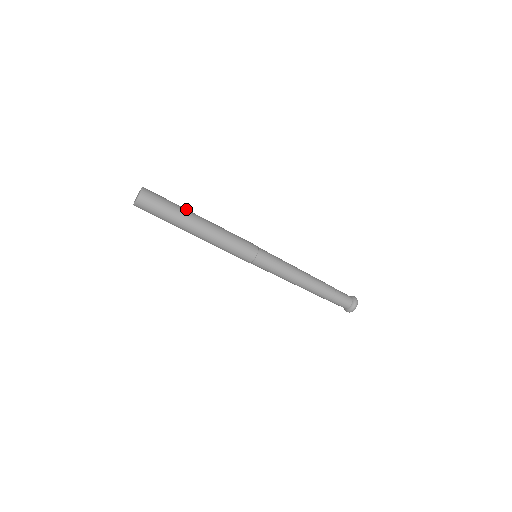
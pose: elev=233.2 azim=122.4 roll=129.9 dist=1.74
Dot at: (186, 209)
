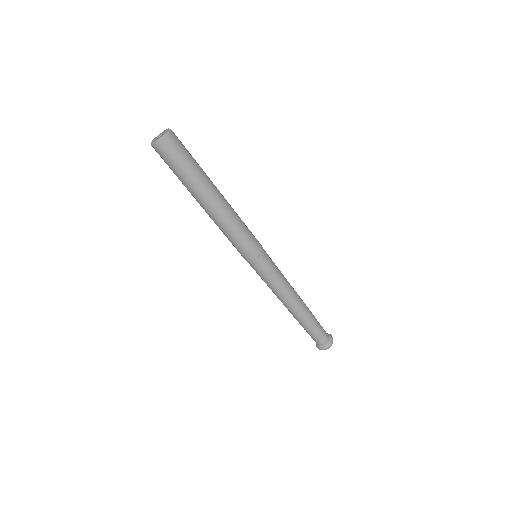
Dot at: occluded
